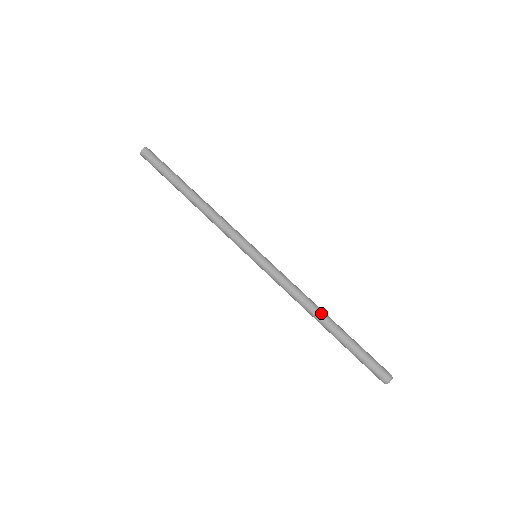
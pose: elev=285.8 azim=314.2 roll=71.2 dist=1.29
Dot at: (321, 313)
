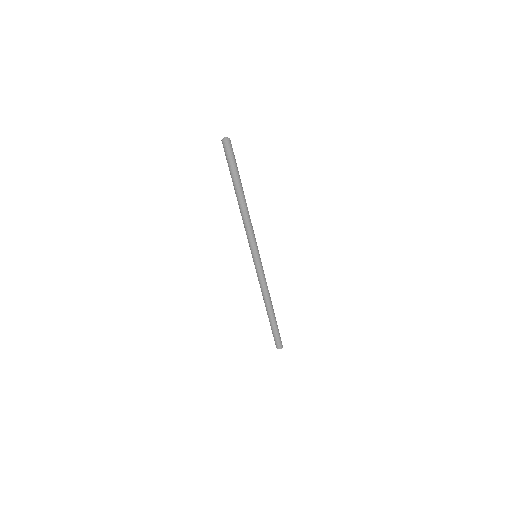
Dot at: (267, 306)
